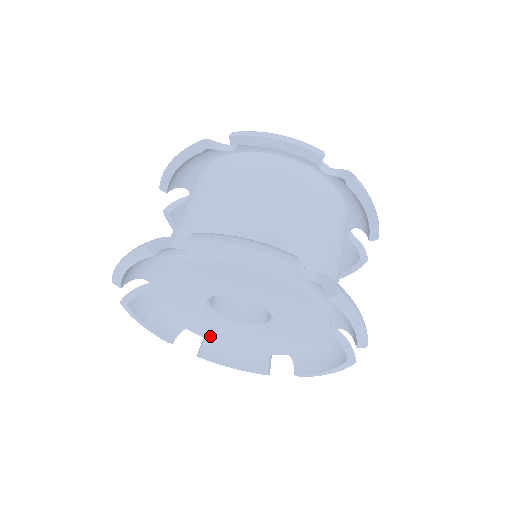
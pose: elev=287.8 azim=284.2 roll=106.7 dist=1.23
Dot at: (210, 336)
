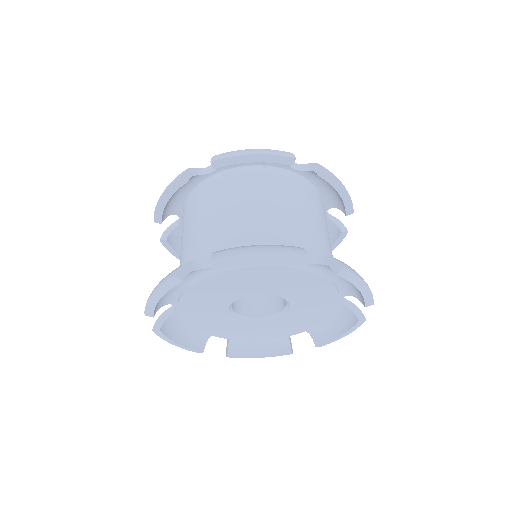
Dot at: (235, 336)
